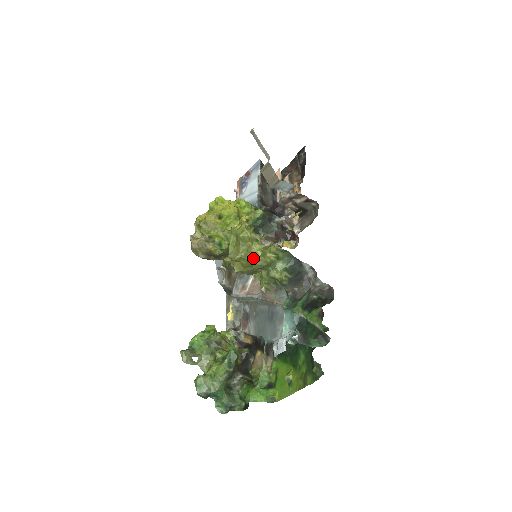
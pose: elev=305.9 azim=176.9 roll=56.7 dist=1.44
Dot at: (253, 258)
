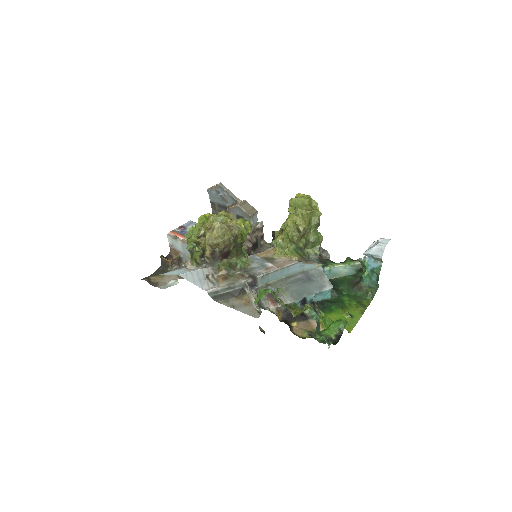
Dot at: (321, 213)
